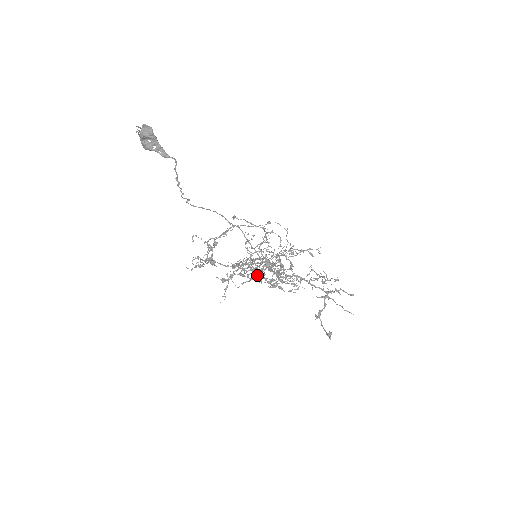
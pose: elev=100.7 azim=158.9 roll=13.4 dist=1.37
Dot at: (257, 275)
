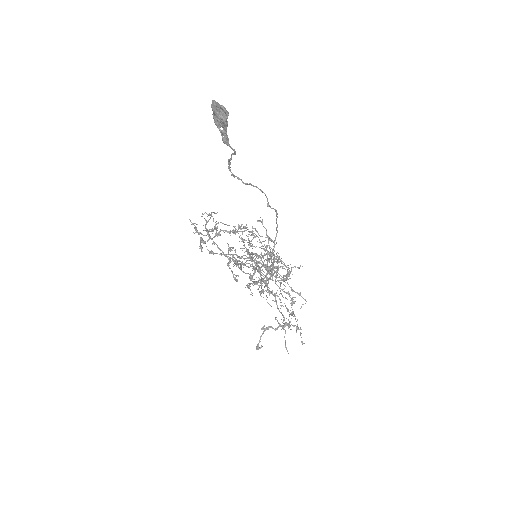
Dot at: (237, 275)
